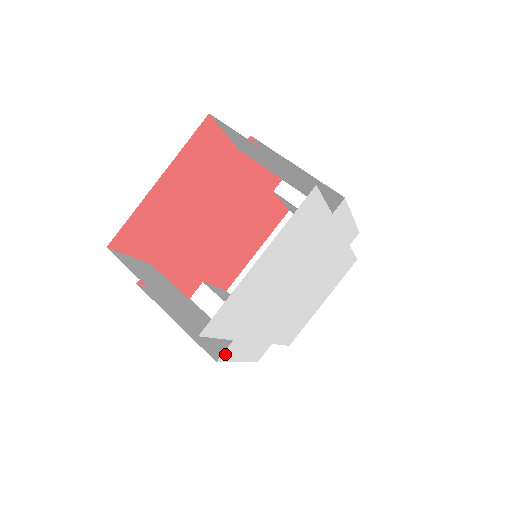
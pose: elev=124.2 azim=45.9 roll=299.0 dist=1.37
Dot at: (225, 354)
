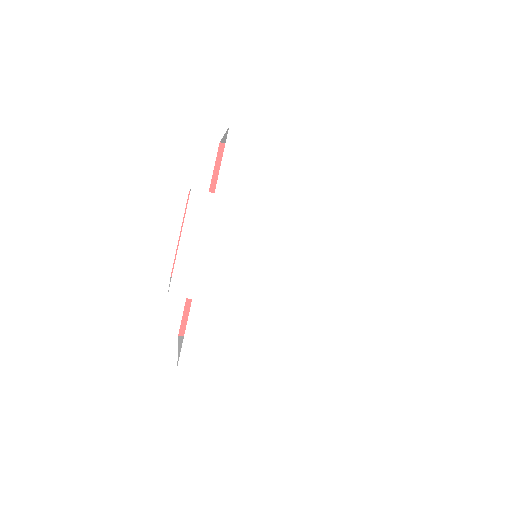
Dot at: (198, 196)
